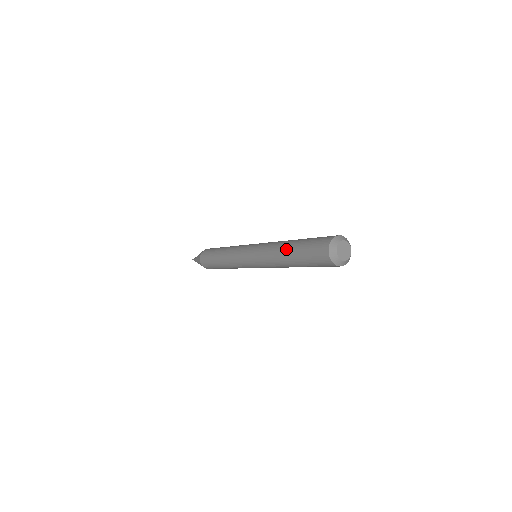
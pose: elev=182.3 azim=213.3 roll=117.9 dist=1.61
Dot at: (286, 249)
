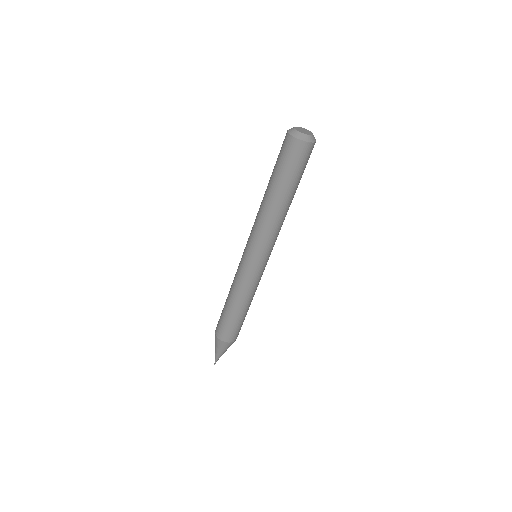
Dot at: (266, 193)
